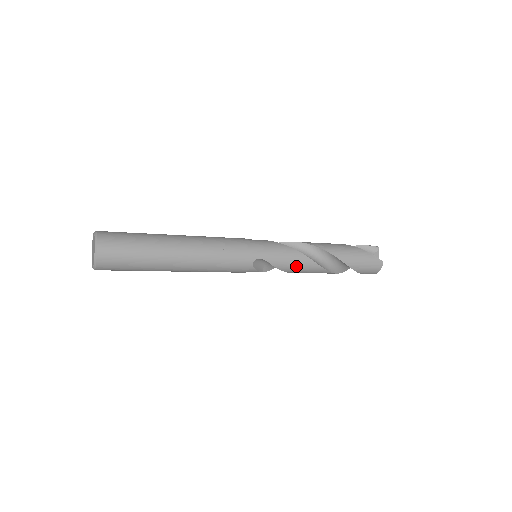
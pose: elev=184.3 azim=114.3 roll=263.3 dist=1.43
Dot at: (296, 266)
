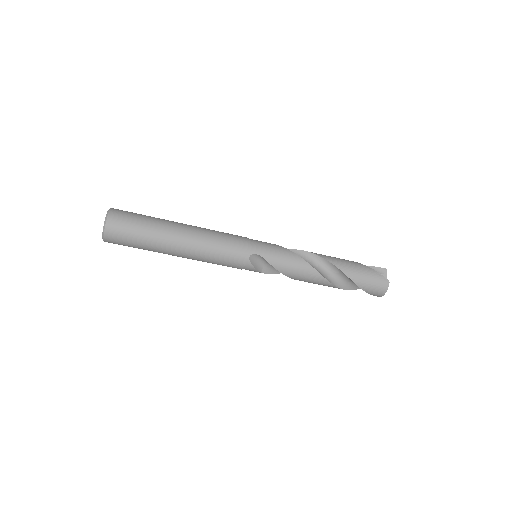
Dot at: (294, 269)
